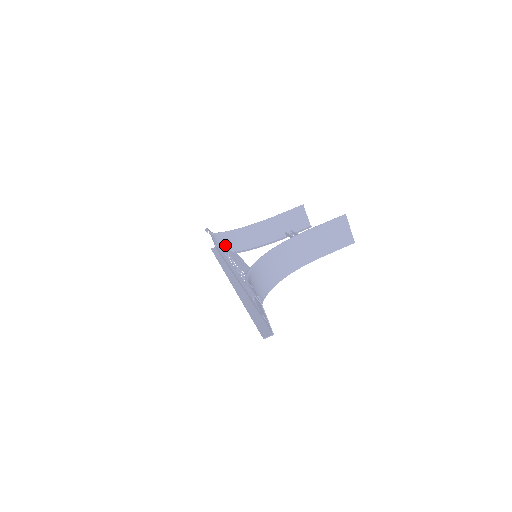
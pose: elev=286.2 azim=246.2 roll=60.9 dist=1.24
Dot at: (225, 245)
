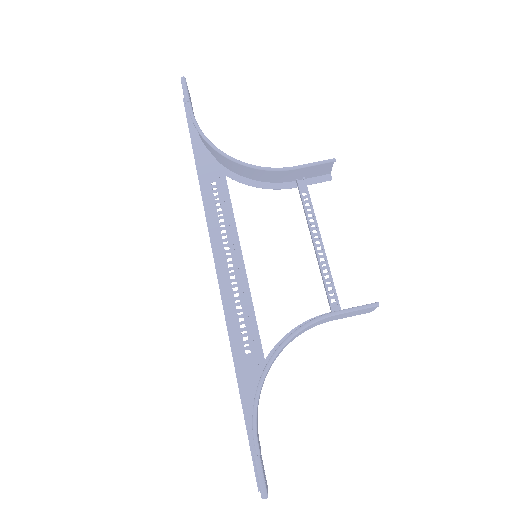
Dot at: (211, 150)
